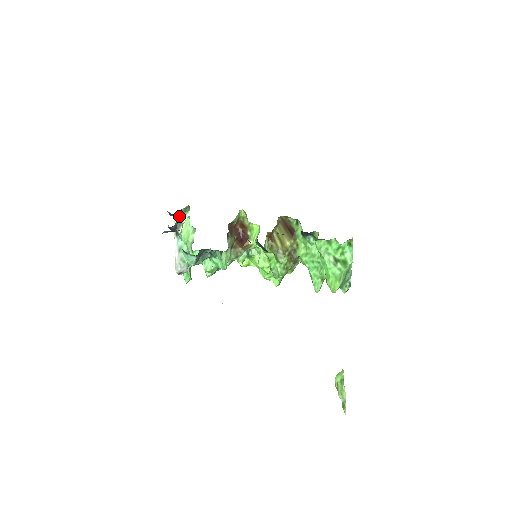
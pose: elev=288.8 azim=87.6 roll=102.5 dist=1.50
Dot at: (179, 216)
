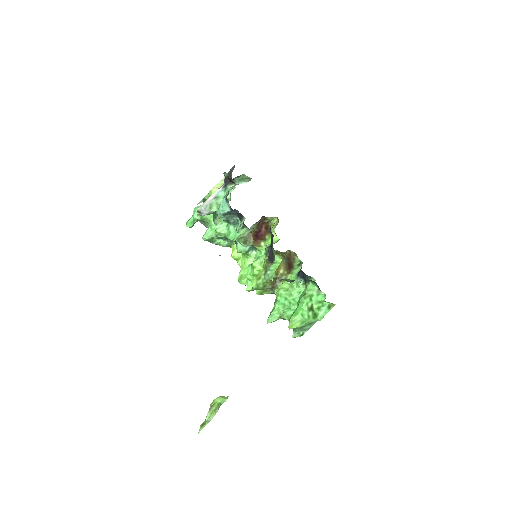
Dot at: (239, 177)
